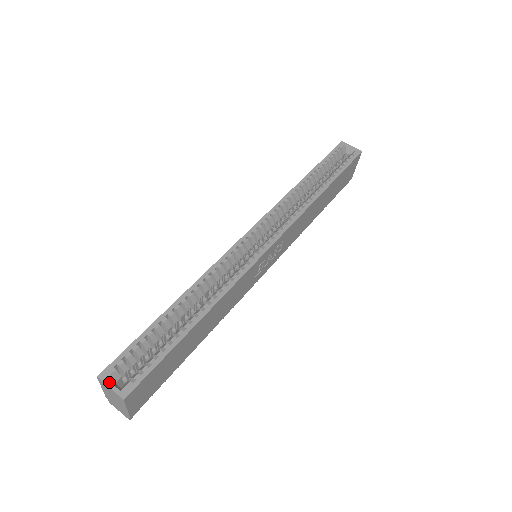
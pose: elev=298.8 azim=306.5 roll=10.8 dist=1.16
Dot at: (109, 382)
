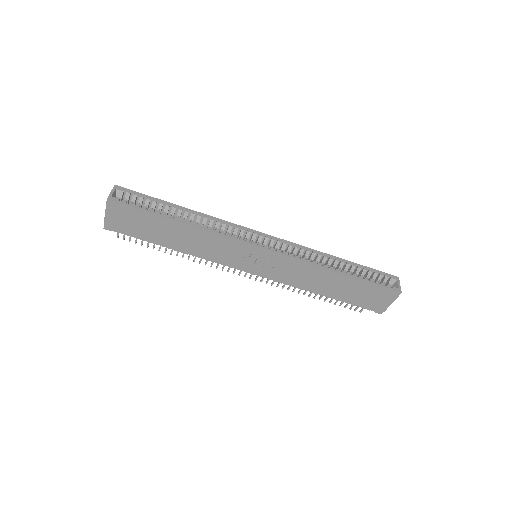
Dot at: (114, 190)
